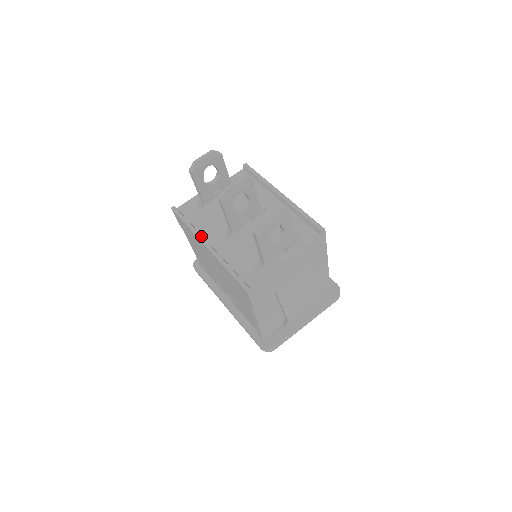
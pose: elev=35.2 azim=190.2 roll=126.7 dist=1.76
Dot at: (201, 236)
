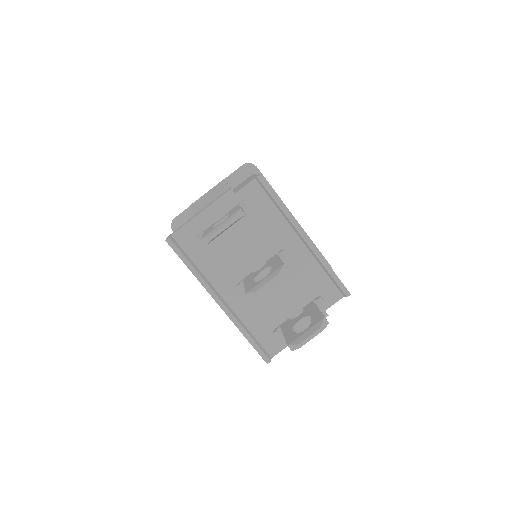
Dot at: (211, 290)
